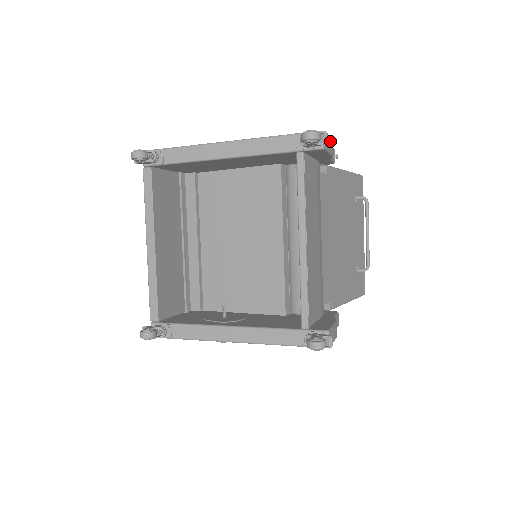
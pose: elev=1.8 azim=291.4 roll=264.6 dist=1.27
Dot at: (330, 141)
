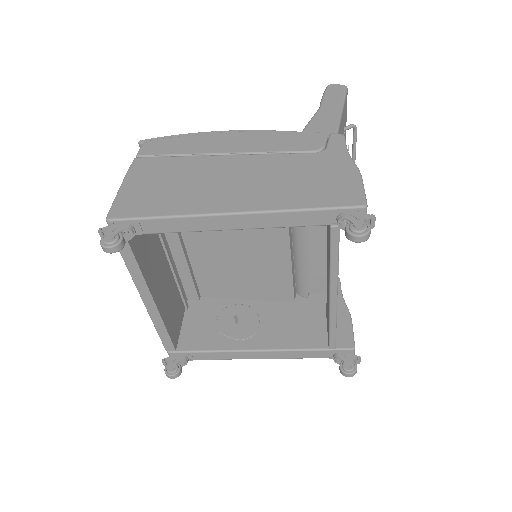
Dot at: (362, 185)
